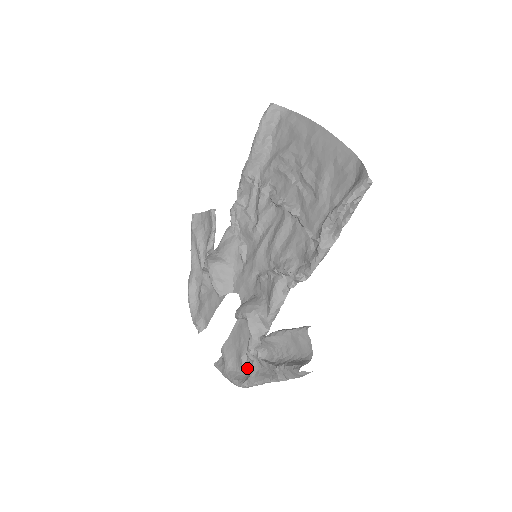
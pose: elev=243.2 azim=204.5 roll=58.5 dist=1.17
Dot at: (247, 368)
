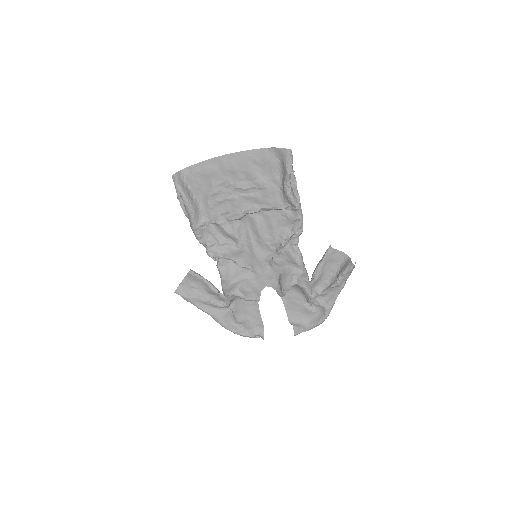
Dot at: (316, 309)
